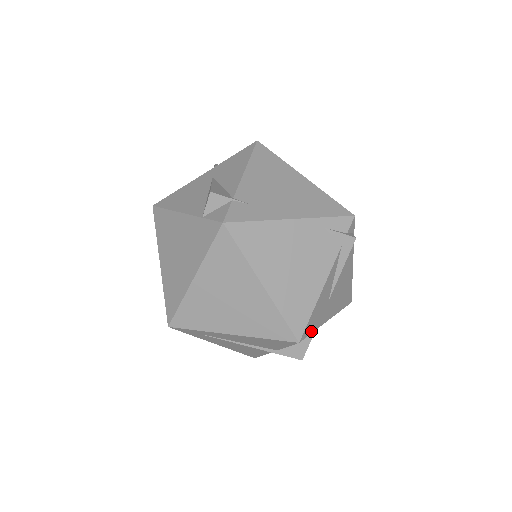
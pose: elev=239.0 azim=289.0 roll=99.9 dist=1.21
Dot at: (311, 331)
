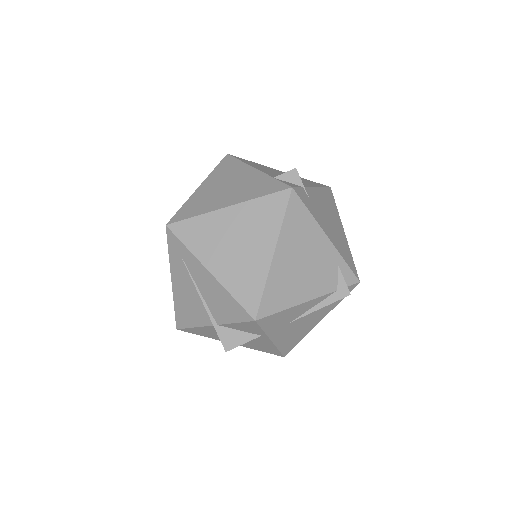
Dot at: (264, 327)
